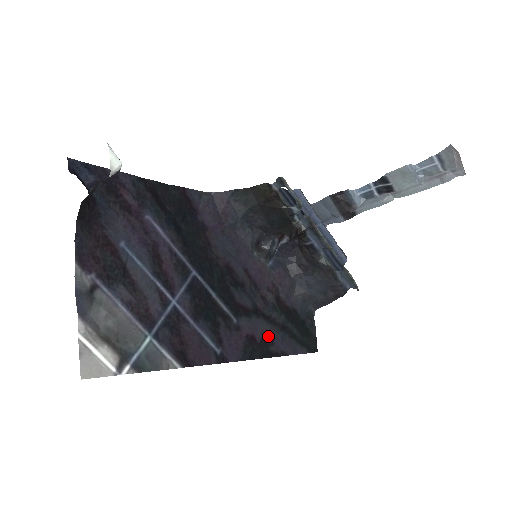
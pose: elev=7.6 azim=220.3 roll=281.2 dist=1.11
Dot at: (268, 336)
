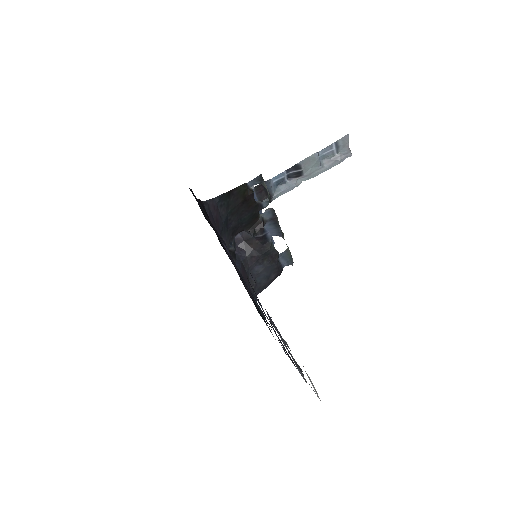
Dot at: occluded
